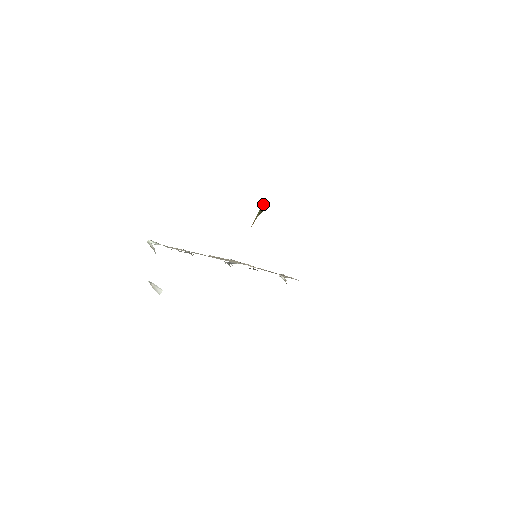
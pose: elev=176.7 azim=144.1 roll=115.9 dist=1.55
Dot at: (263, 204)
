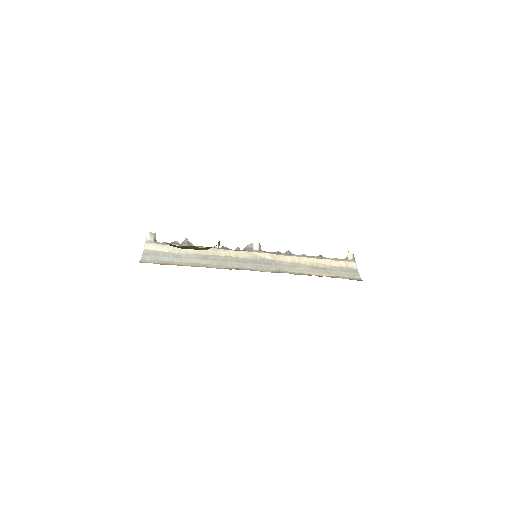
Dot at: occluded
